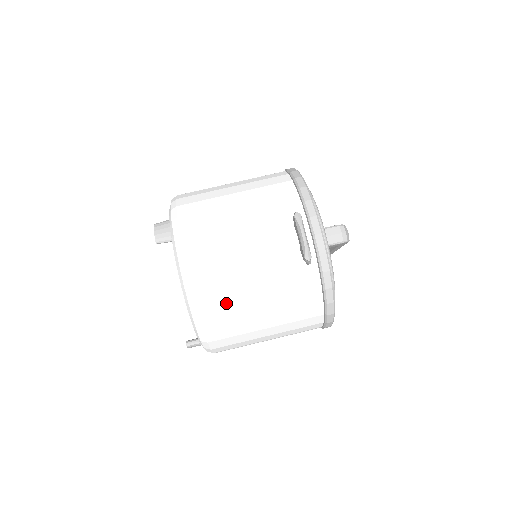
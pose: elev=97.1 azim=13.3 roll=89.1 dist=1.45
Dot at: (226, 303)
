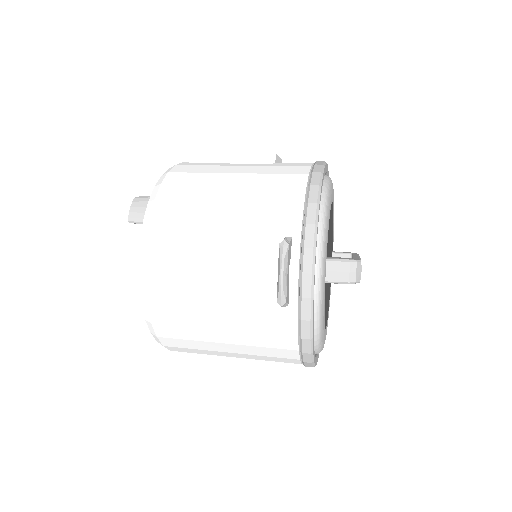
Dot at: (182, 317)
